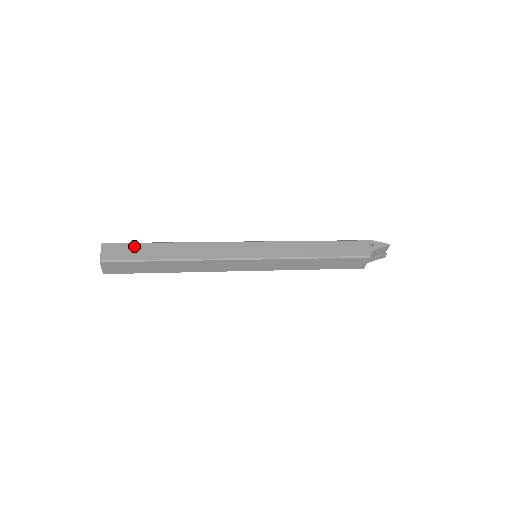
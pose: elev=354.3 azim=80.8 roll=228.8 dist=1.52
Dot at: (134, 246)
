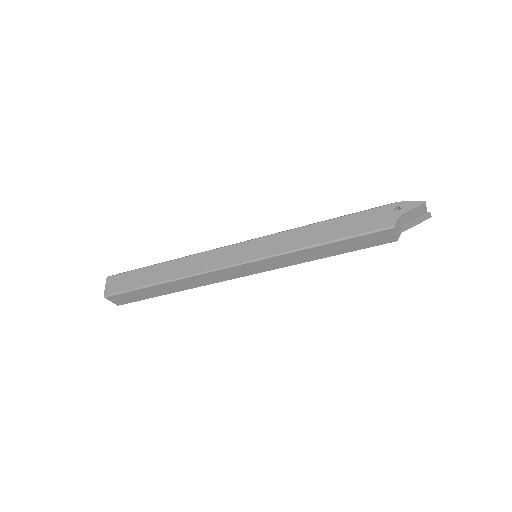
Dot at: (132, 274)
